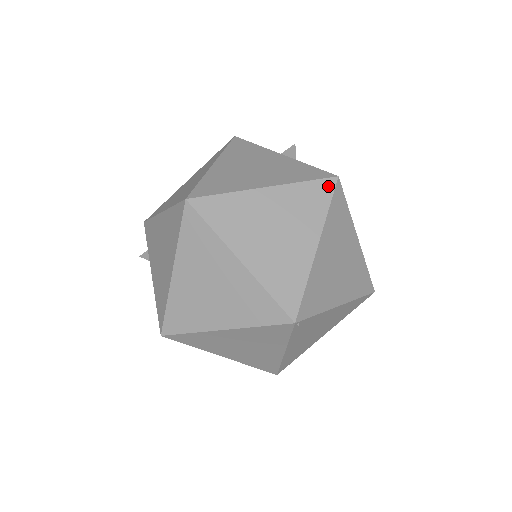
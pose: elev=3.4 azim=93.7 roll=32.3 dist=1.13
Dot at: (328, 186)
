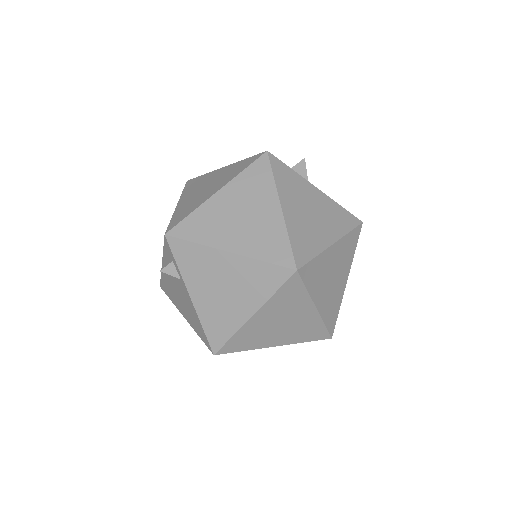
Dot at: (358, 232)
